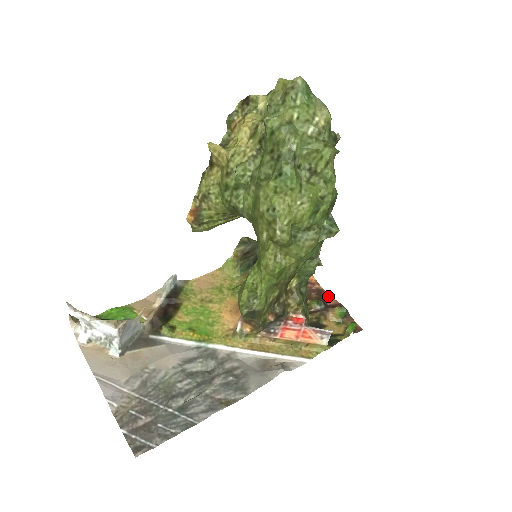
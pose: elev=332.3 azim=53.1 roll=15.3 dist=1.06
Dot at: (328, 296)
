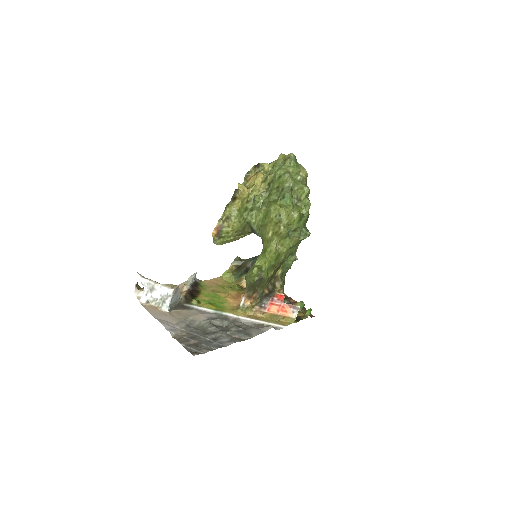
Dot at: (291, 299)
